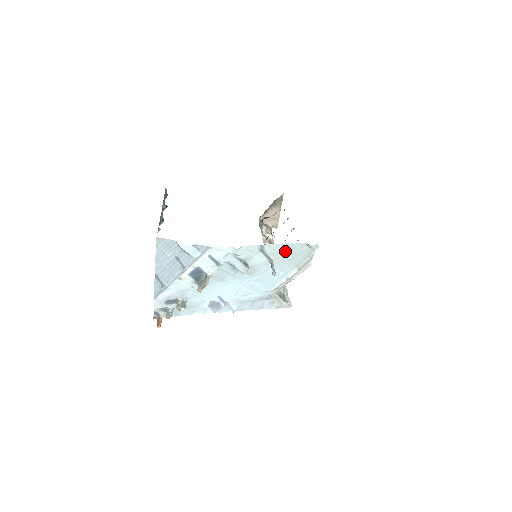
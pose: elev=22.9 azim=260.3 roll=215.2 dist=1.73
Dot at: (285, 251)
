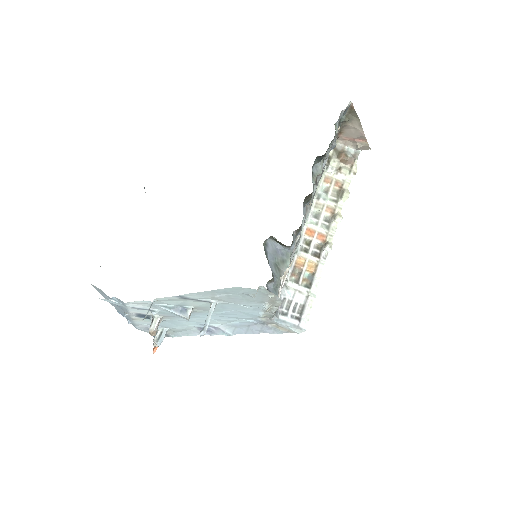
Dot at: (222, 294)
